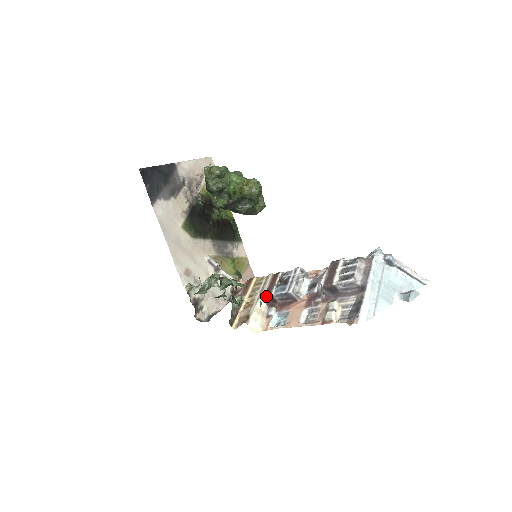
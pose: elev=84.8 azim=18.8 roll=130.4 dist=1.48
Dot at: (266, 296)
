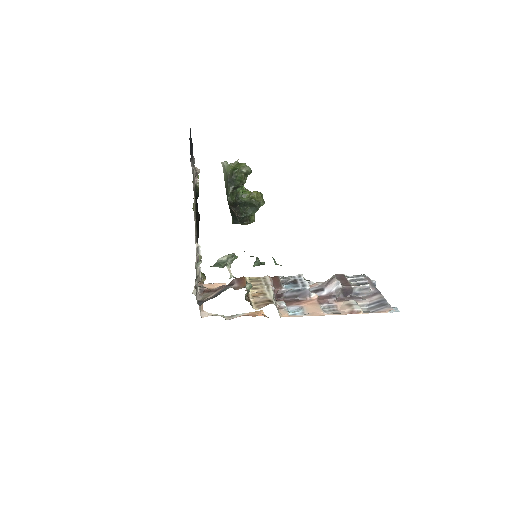
Dot at: (275, 290)
